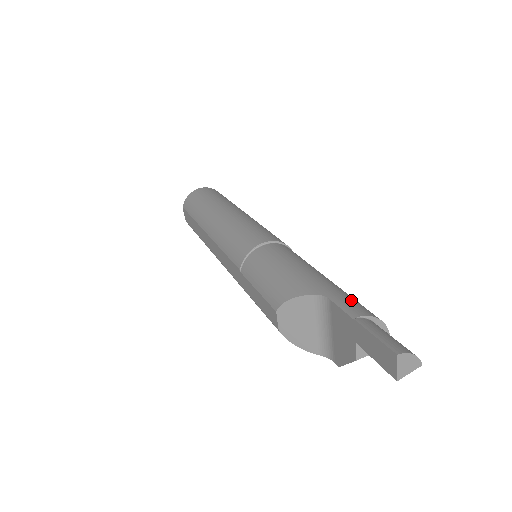
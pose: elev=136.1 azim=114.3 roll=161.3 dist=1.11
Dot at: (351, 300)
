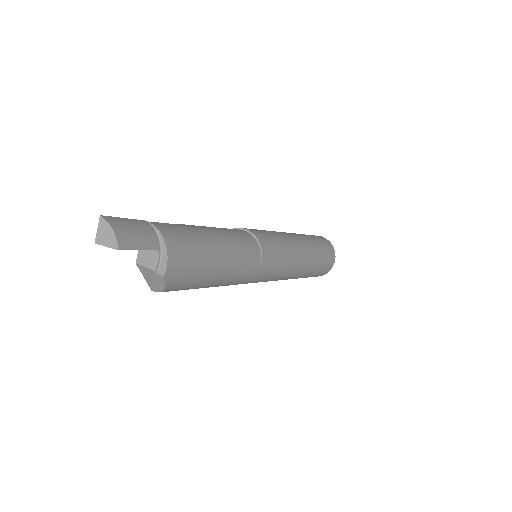
Dot at: (179, 232)
